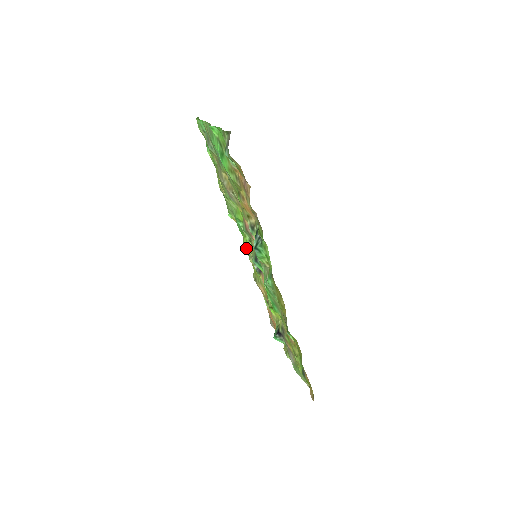
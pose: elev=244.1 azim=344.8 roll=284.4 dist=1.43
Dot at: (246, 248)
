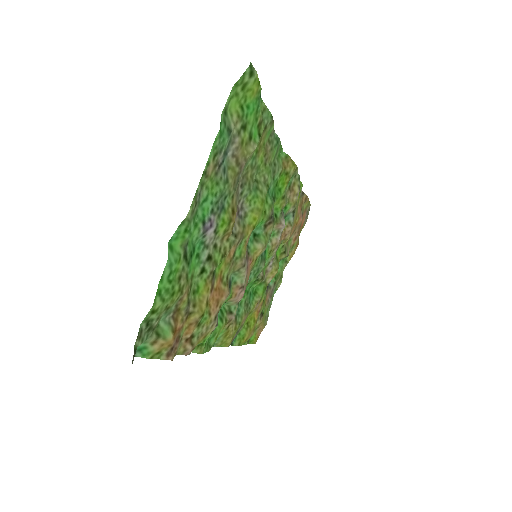
Dot at: (286, 192)
